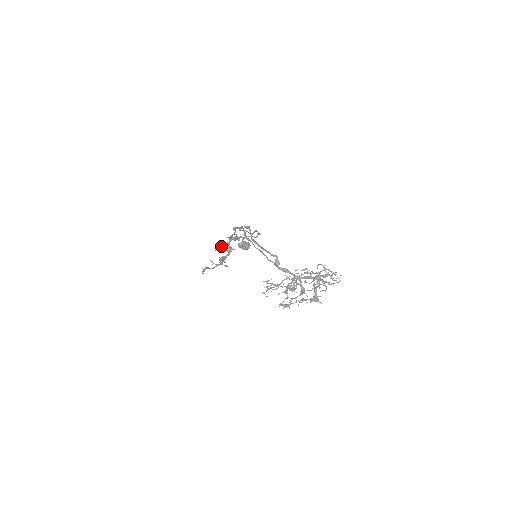
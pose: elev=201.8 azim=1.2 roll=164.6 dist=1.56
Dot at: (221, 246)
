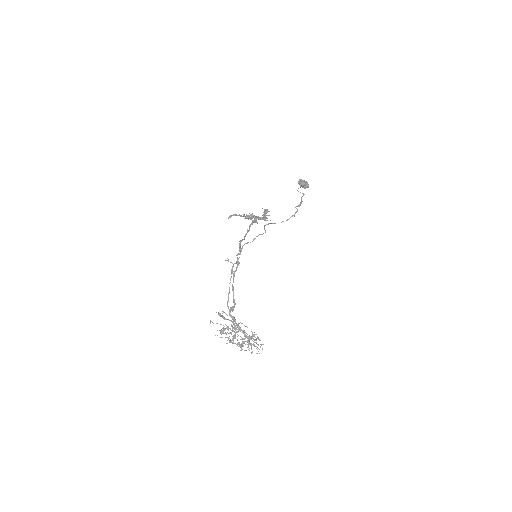
Dot at: (247, 217)
